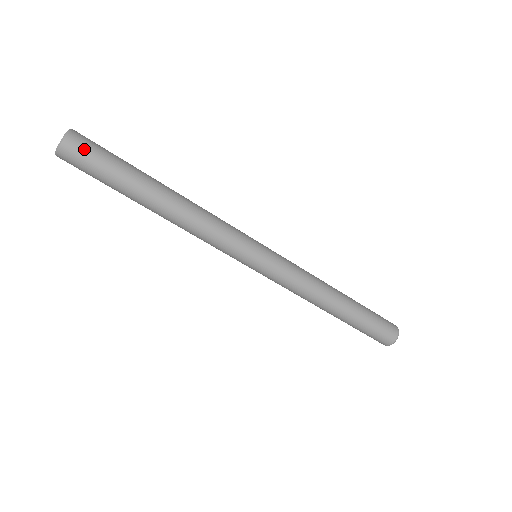
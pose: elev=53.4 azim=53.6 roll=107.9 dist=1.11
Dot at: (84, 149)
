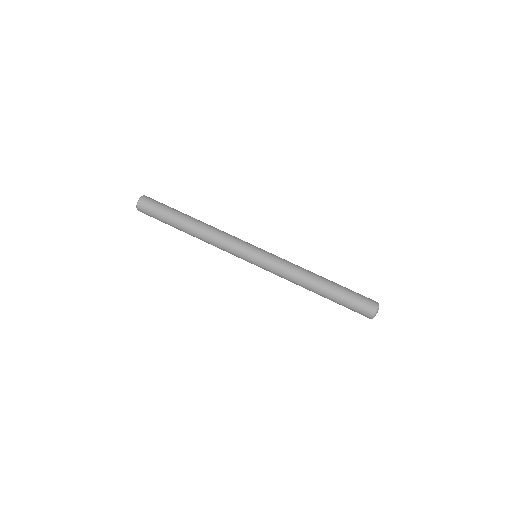
Dot at: (153, 200)
